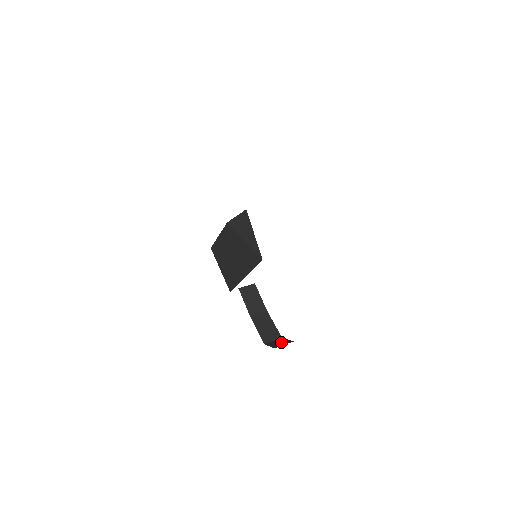
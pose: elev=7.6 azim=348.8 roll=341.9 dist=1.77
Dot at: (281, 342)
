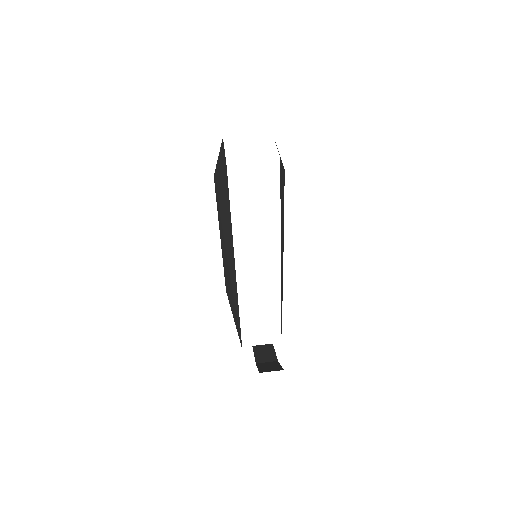
Dot at: occluded
